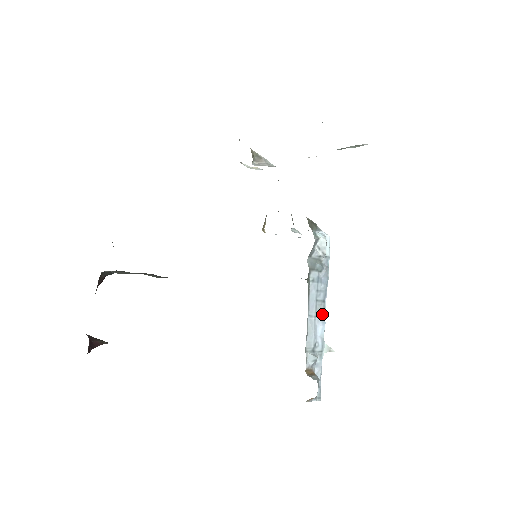
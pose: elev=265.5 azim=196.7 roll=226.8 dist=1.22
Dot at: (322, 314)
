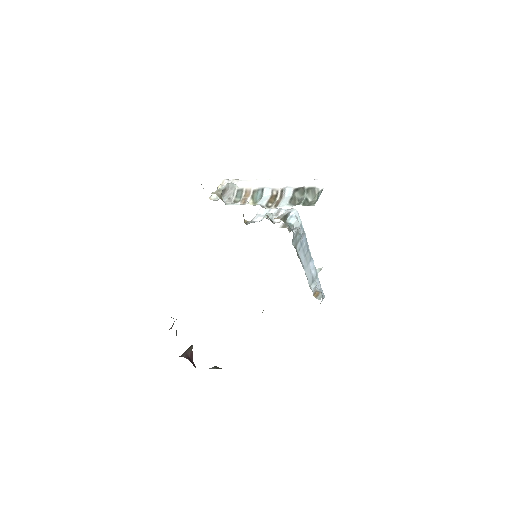
Dot at: (310, 258)
